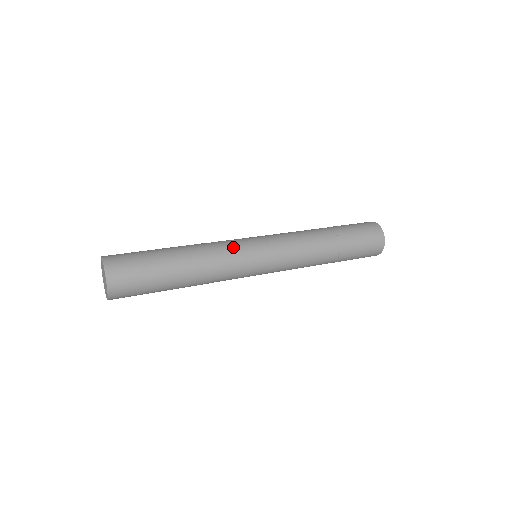
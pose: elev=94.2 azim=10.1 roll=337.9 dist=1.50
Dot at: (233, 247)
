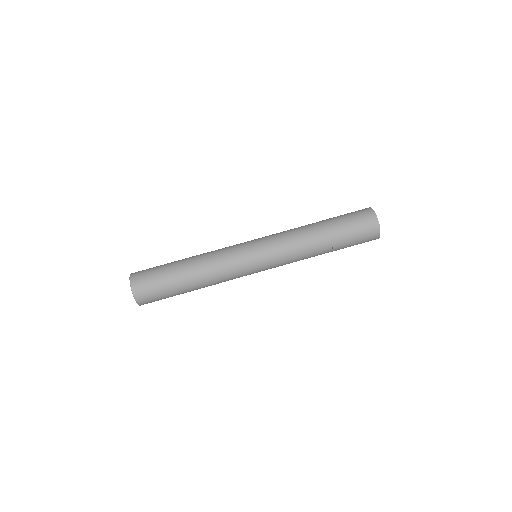
Dot at: (228, 247)
